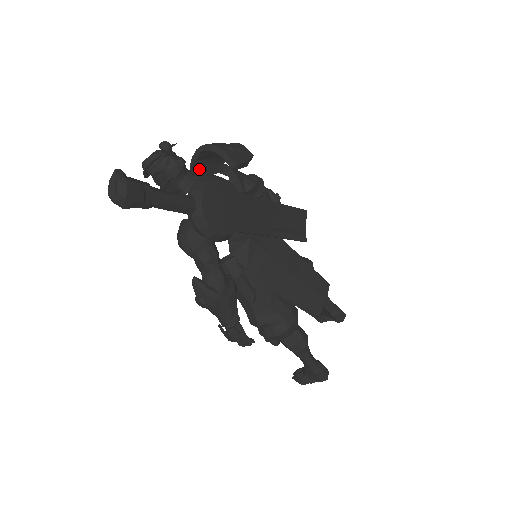
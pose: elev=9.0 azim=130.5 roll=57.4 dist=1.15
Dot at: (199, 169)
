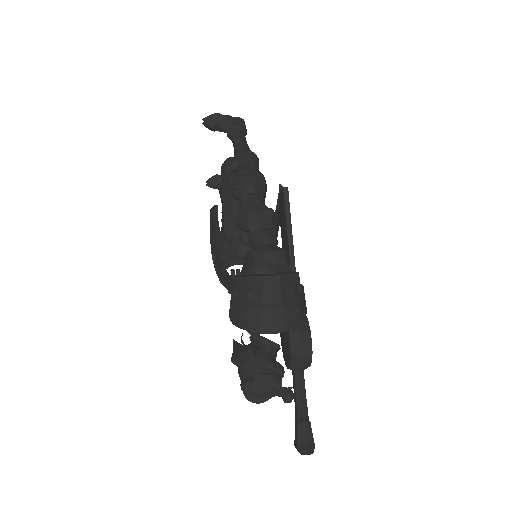
Dot at: occluded
